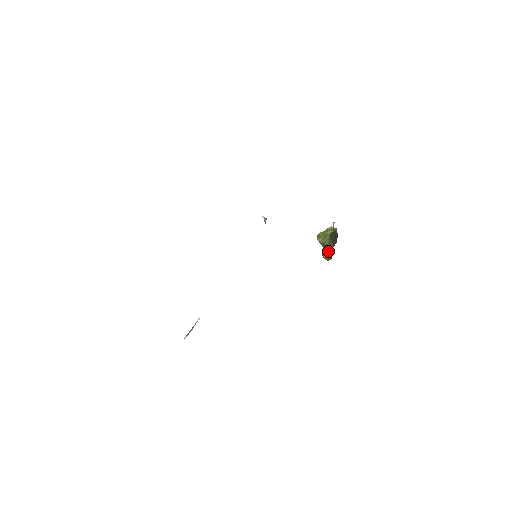
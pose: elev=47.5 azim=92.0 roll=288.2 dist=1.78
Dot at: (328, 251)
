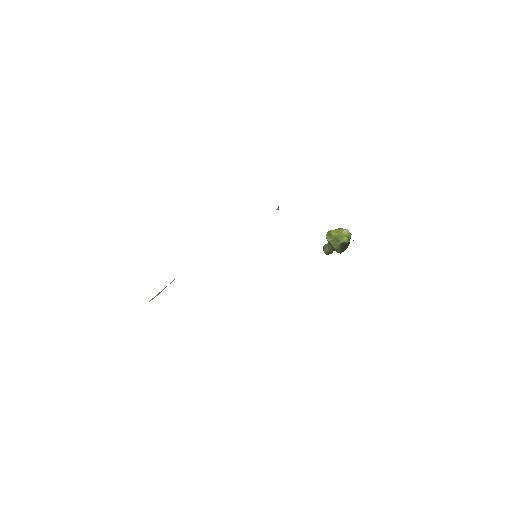
Dot at: (332, 250)
